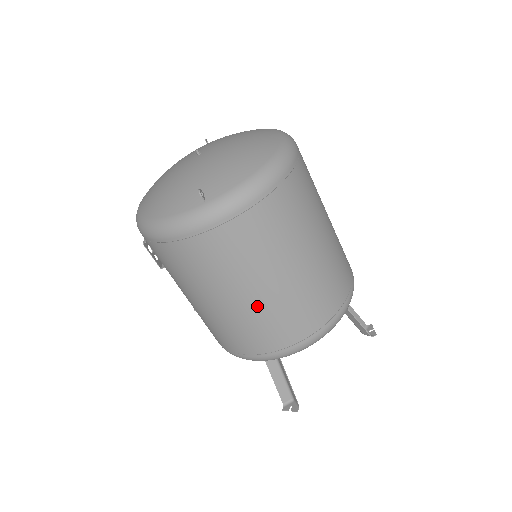
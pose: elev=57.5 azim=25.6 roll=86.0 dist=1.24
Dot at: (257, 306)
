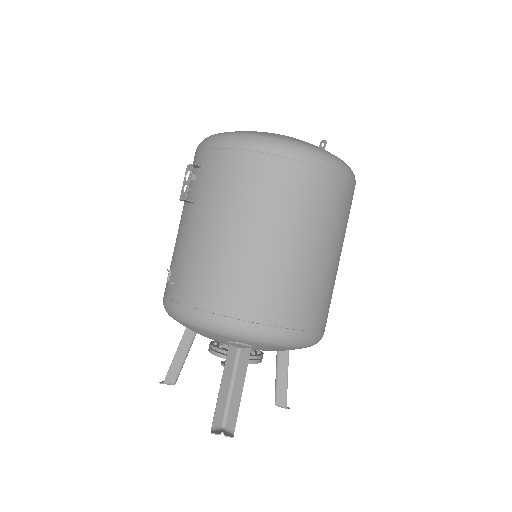
Dot at: (302, 264)
